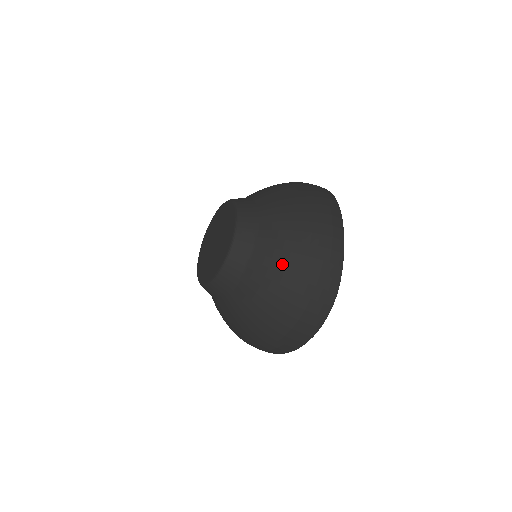
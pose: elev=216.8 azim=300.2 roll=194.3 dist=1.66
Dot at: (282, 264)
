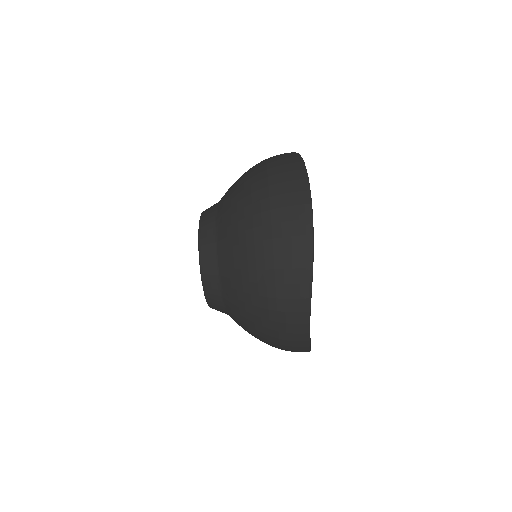
Dot at: (240, 179)
